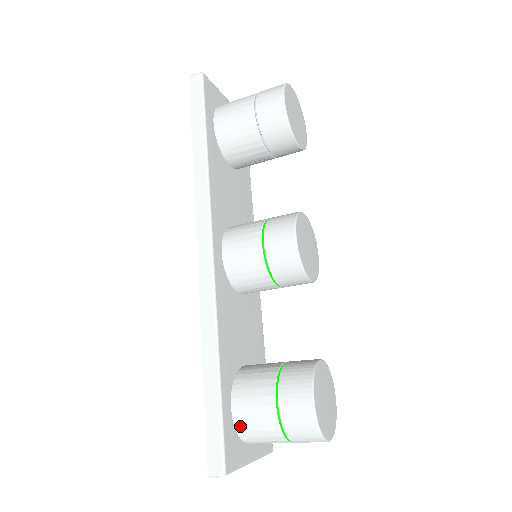
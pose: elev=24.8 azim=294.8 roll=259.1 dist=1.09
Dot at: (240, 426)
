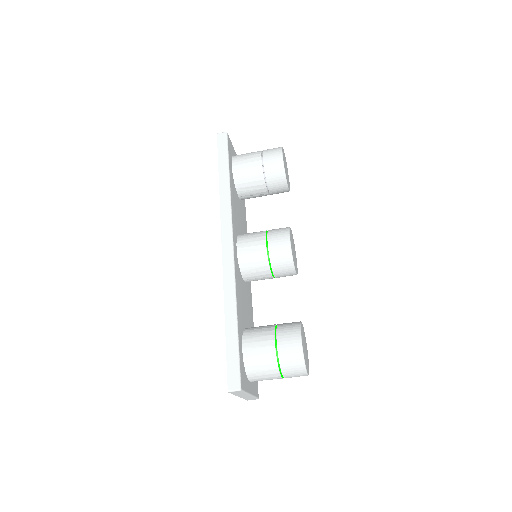
Dot at: (248, 362)
